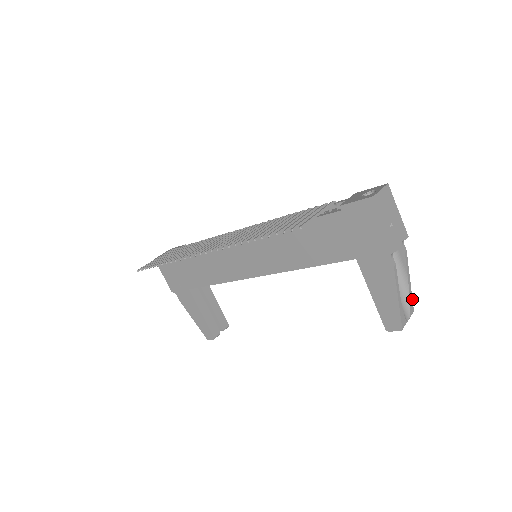
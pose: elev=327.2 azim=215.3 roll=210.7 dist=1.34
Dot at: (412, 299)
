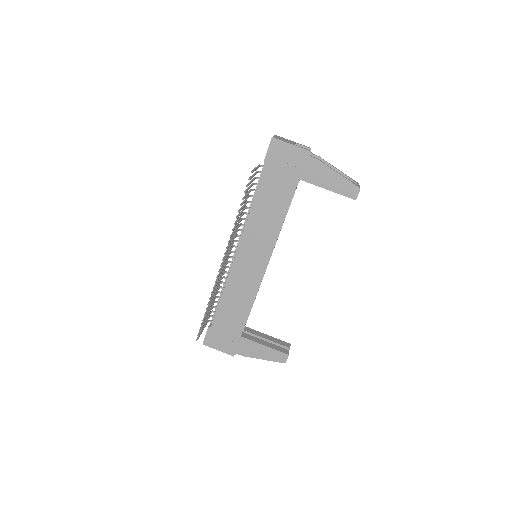
Dot at: (350, 178)
